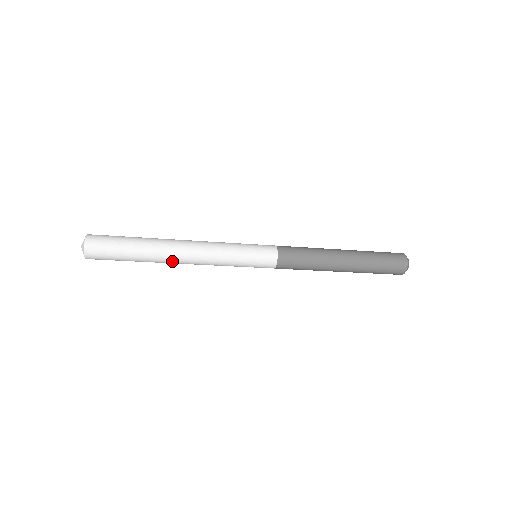
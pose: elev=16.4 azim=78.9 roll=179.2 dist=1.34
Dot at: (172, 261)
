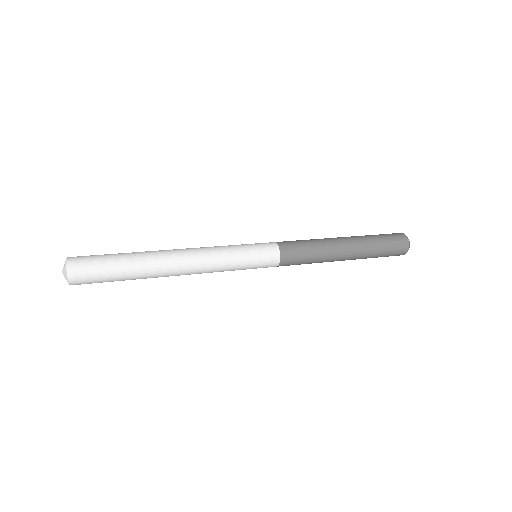
Dot at: occluded
